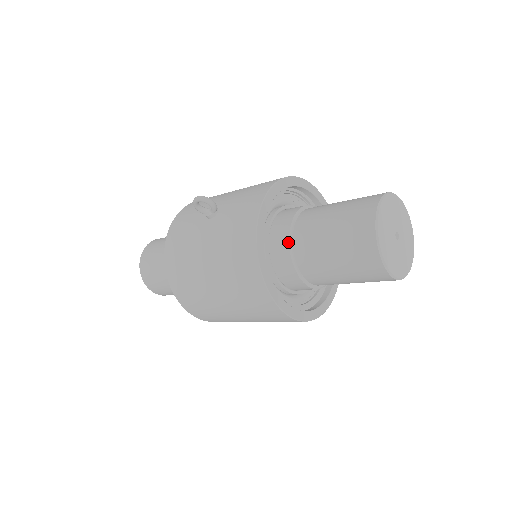
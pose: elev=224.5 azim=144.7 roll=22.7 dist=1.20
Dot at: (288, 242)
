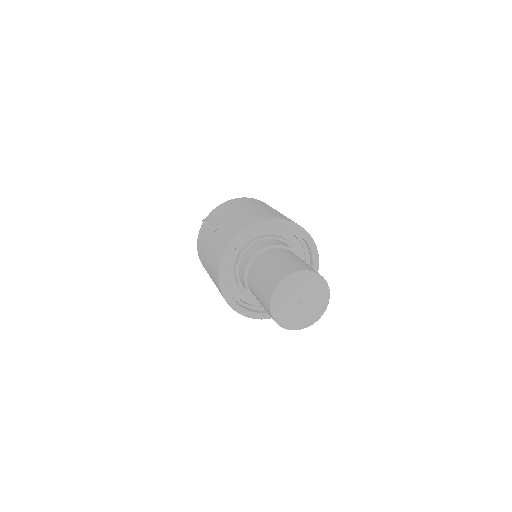
Dot at: (244, 274)
